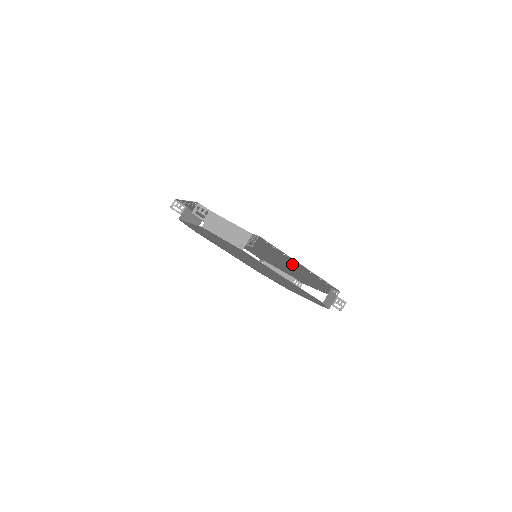
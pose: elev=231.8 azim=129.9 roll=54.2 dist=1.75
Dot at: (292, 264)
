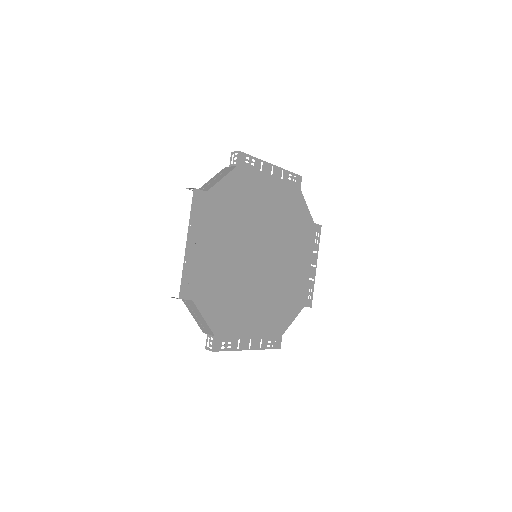
Dot at: (260, 316)
